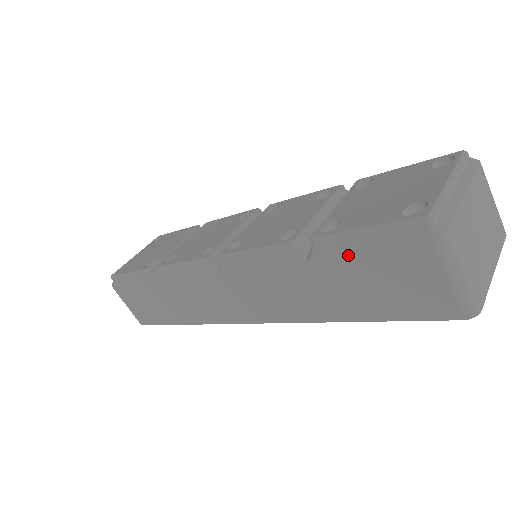
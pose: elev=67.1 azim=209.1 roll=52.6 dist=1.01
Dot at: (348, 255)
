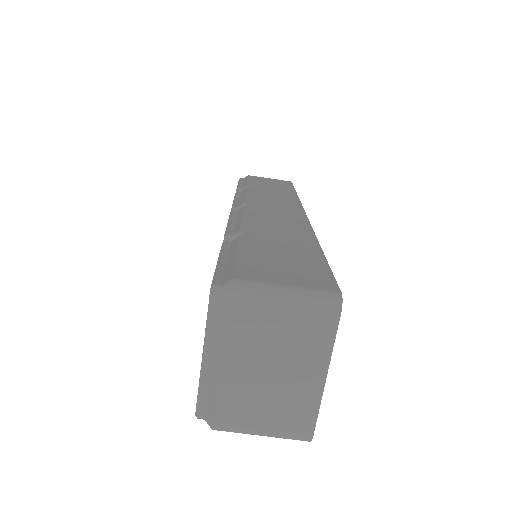
Dot at: occluded
